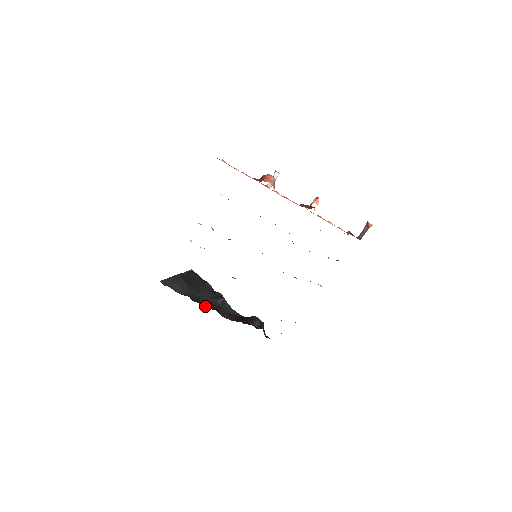
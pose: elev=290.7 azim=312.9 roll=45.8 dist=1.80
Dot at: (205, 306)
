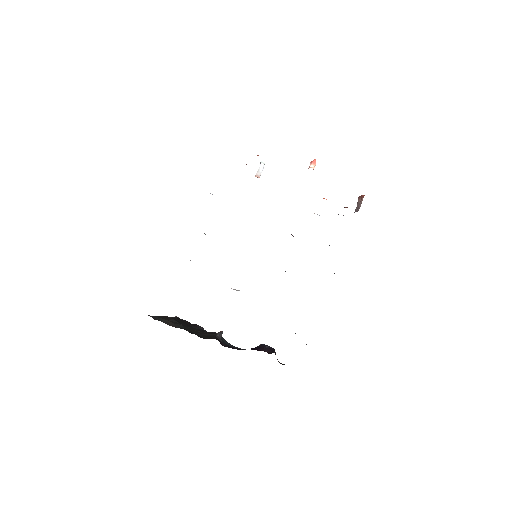
Dot at: (205, 338)
